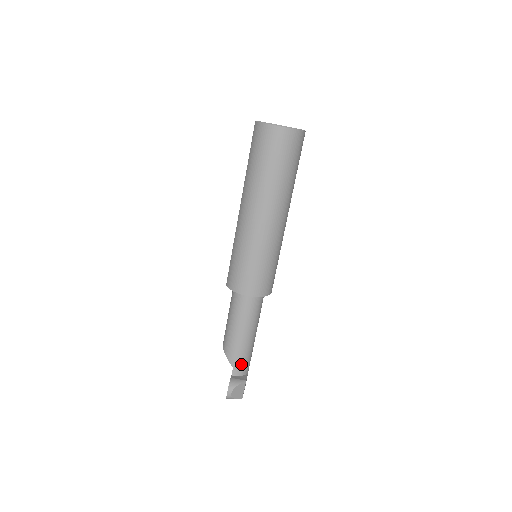
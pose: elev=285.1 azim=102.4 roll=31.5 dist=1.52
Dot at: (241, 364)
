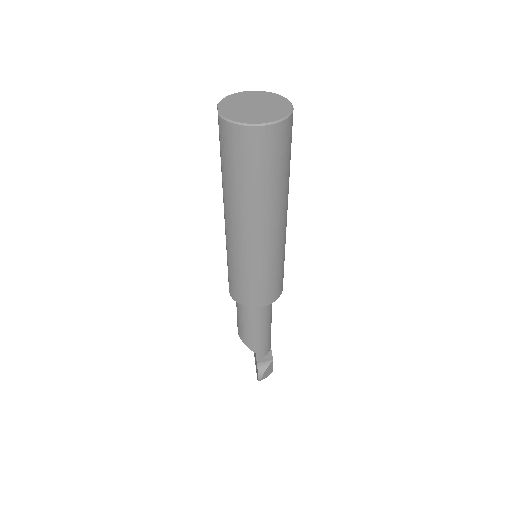
Dot at: (264, 348)
